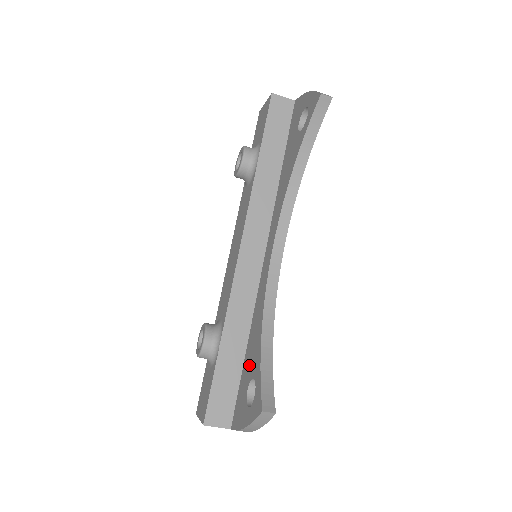
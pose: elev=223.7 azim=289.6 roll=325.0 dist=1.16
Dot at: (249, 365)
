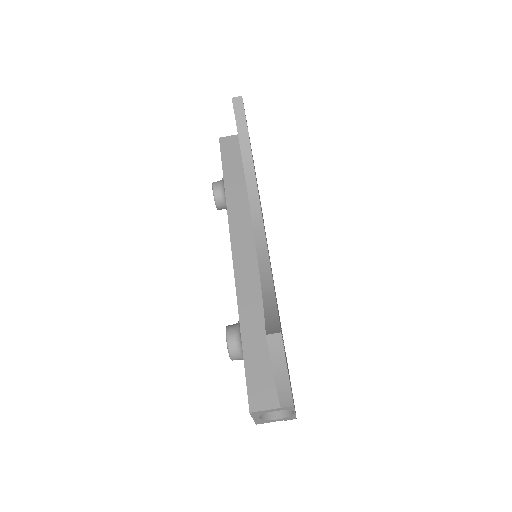
Dot at: occluded
